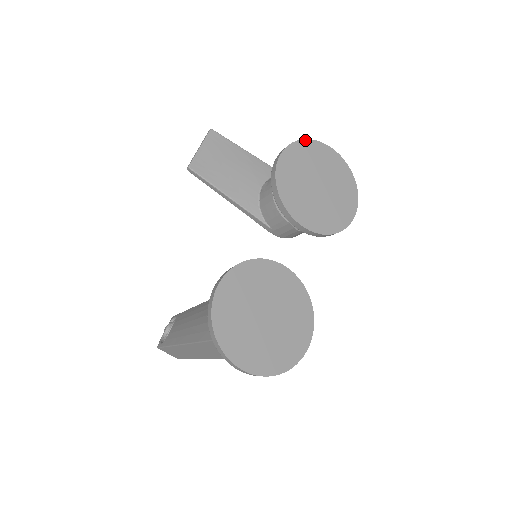
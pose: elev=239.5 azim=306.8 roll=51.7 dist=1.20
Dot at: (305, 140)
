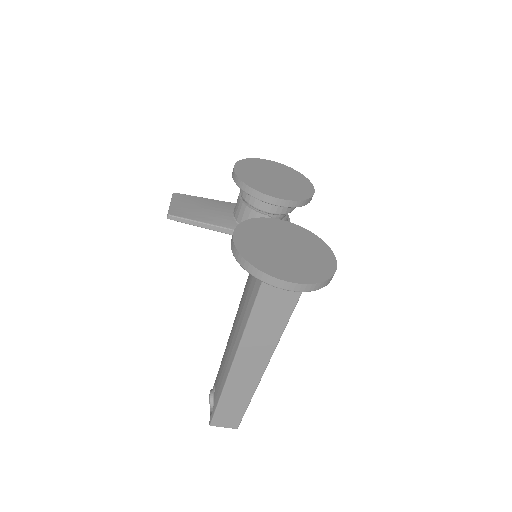
Dot at: (247, 159)
